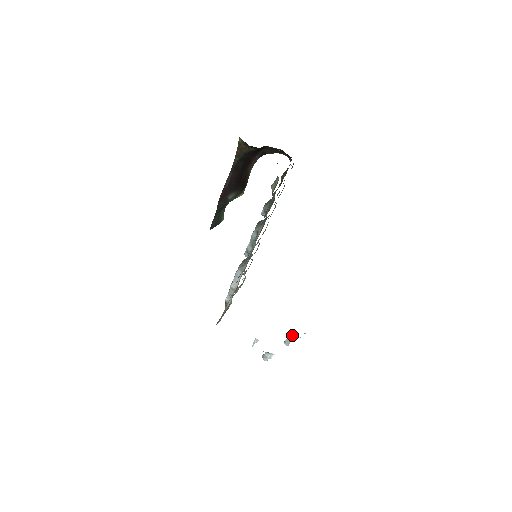
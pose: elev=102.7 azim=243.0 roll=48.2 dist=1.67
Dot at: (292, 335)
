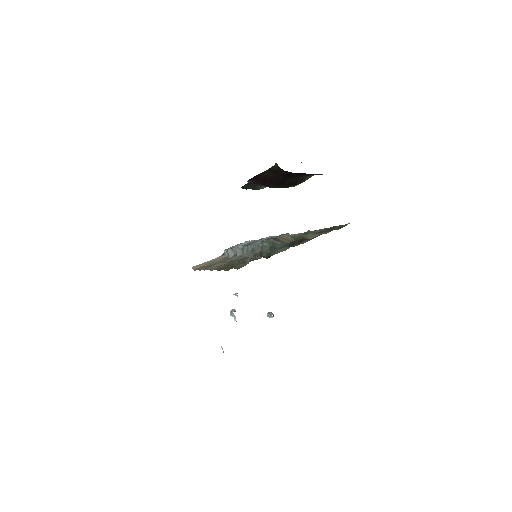
Dot at: occluded
